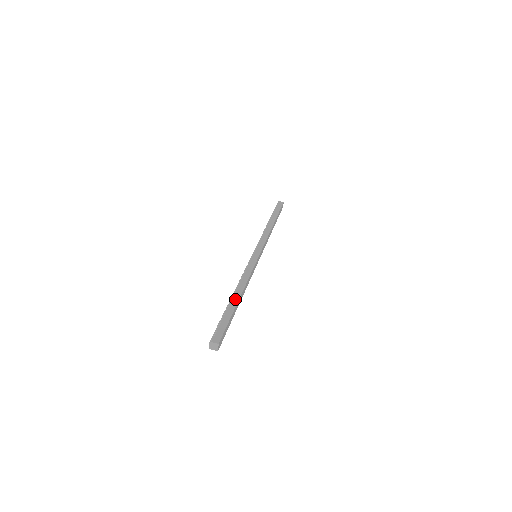
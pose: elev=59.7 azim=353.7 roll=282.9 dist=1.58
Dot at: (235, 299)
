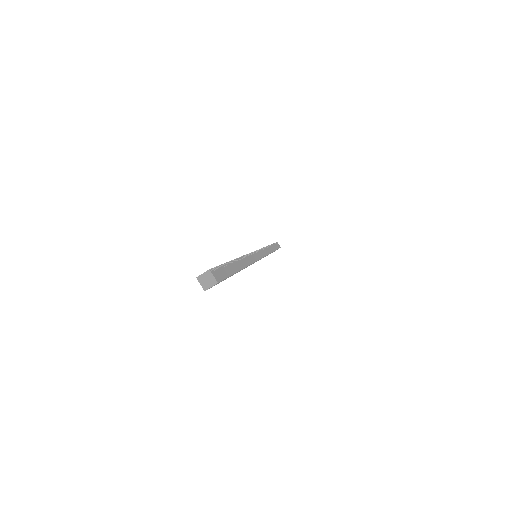
Dot at: (240, 264)
